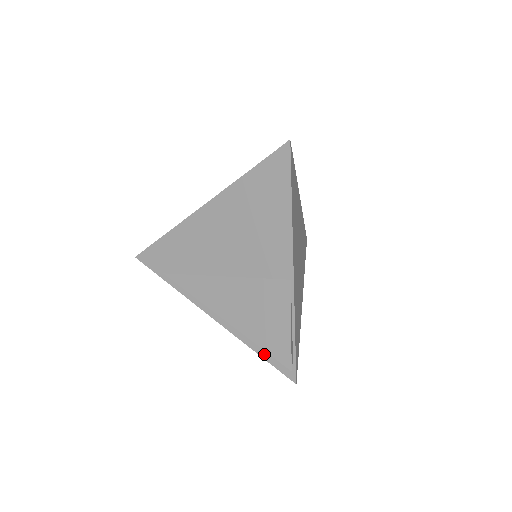
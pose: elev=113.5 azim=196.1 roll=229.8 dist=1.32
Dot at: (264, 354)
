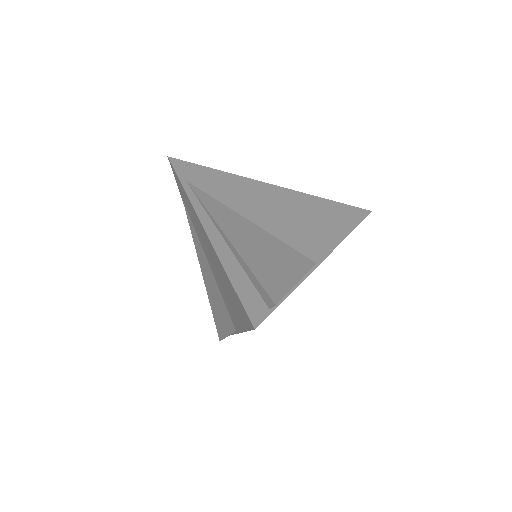
Dot at: (239, 286)
